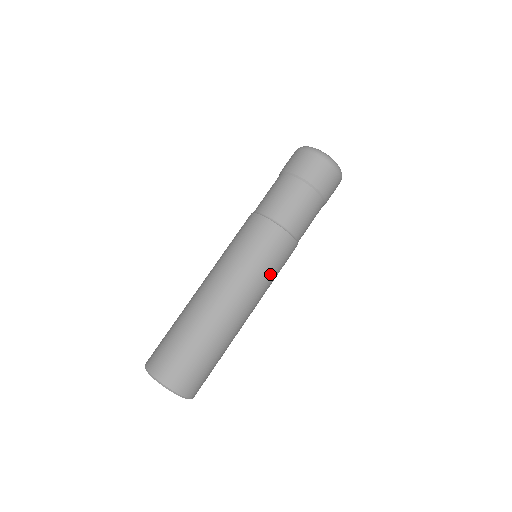
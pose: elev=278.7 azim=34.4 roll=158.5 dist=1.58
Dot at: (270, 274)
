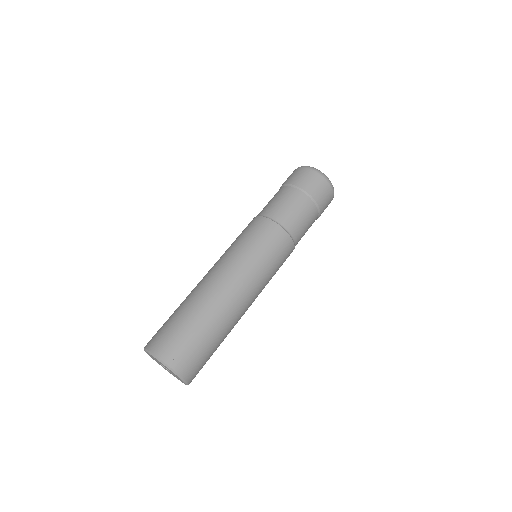
Dot at: (249, 249)
